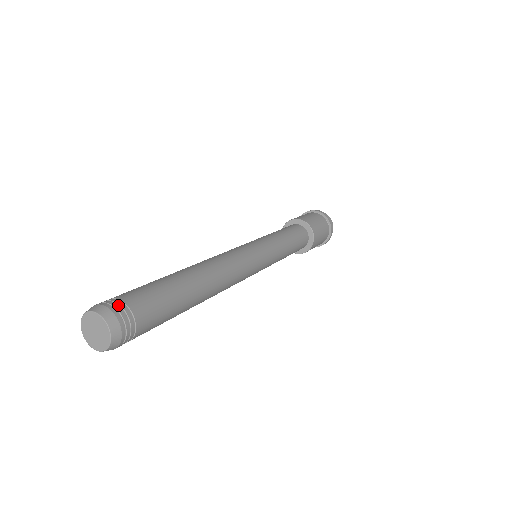
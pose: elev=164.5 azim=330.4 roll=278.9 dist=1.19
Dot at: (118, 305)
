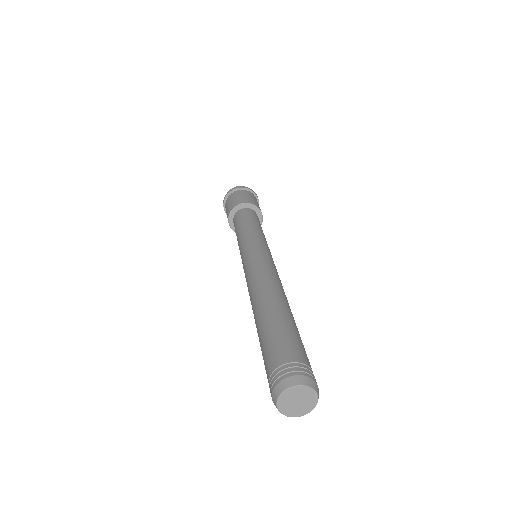
Dot at: (294, 368)
